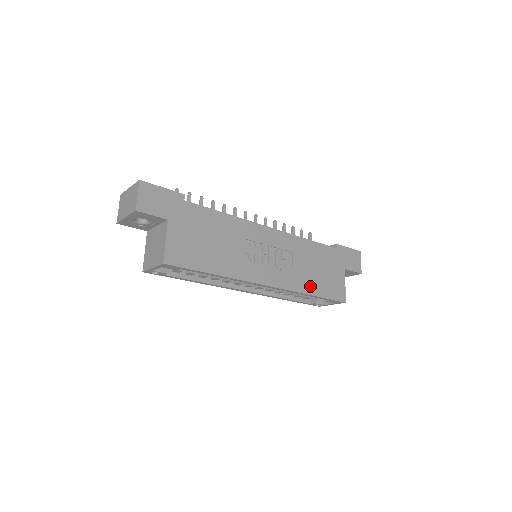
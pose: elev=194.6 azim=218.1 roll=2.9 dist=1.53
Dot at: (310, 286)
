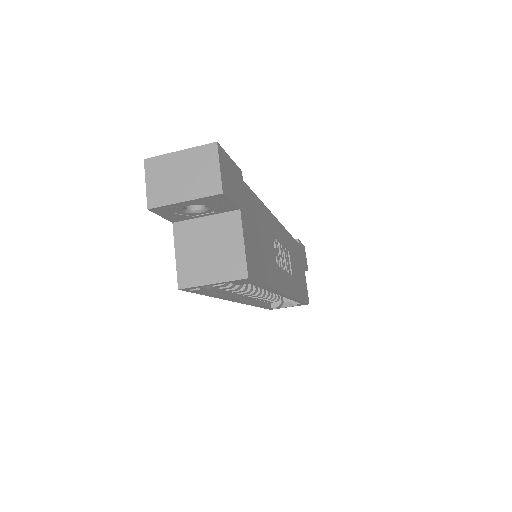
Dot at: (299, 290)
